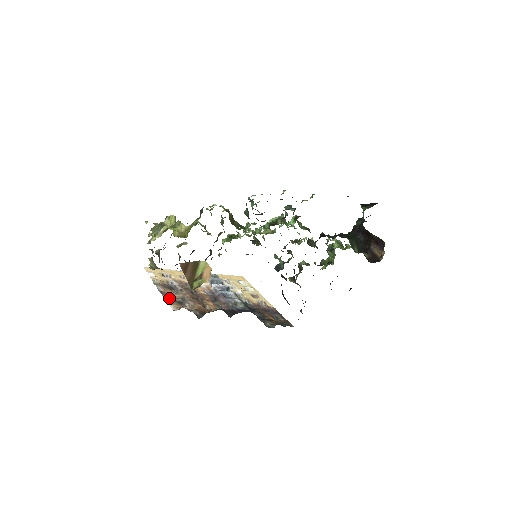
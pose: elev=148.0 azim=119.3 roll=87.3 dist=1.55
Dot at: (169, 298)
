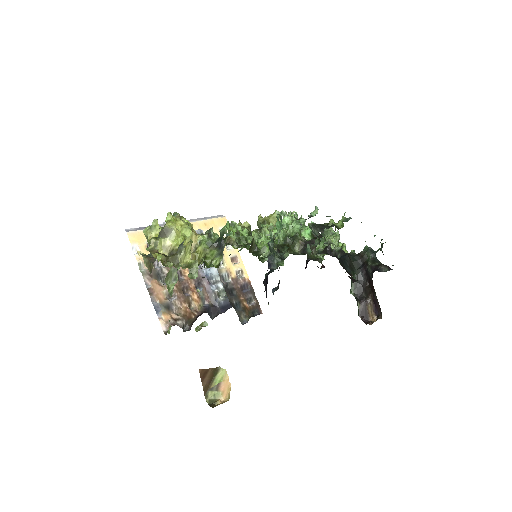
Dot at: (157, 300)
